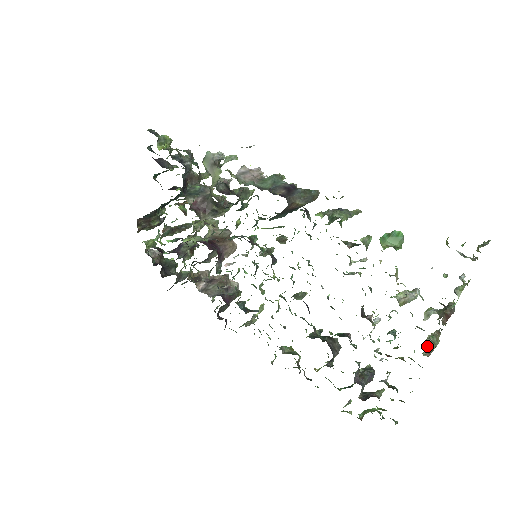
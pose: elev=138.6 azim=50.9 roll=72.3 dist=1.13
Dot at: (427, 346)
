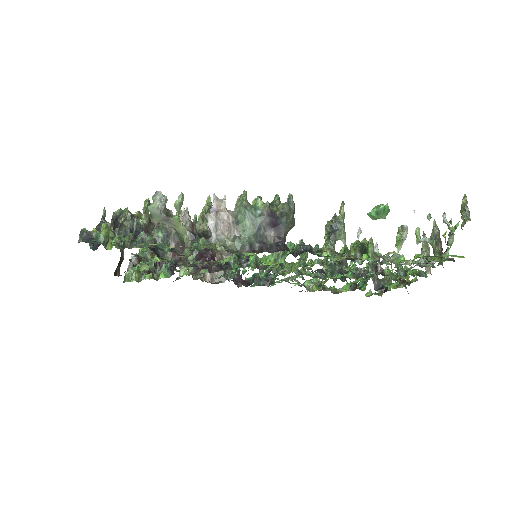
Dot at: occluded
